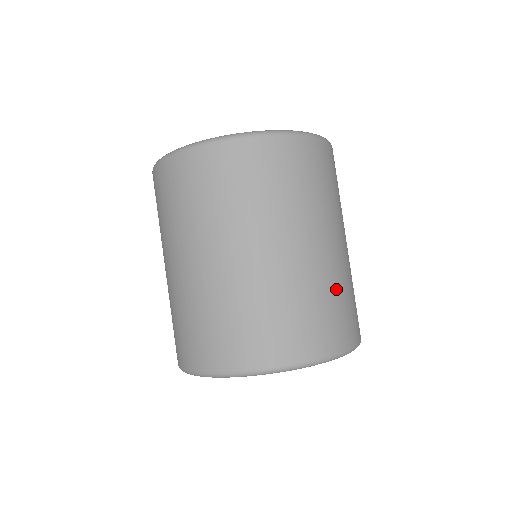
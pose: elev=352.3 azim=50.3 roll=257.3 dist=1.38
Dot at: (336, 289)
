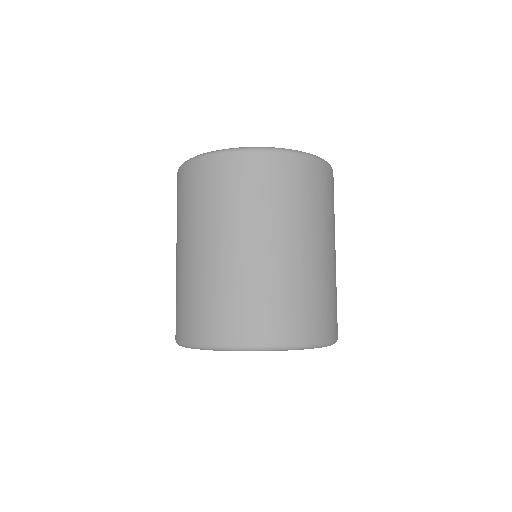
Dot at: (236, 289)
